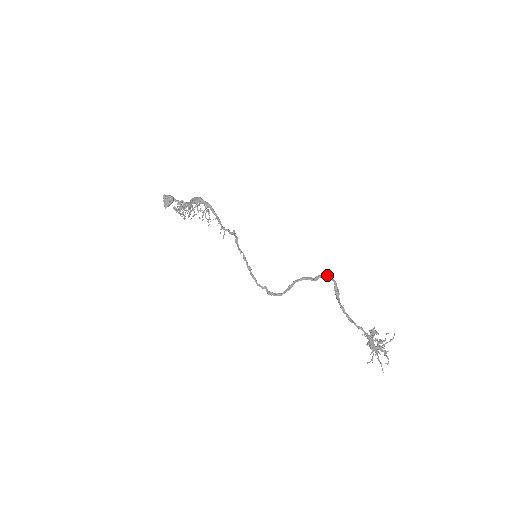
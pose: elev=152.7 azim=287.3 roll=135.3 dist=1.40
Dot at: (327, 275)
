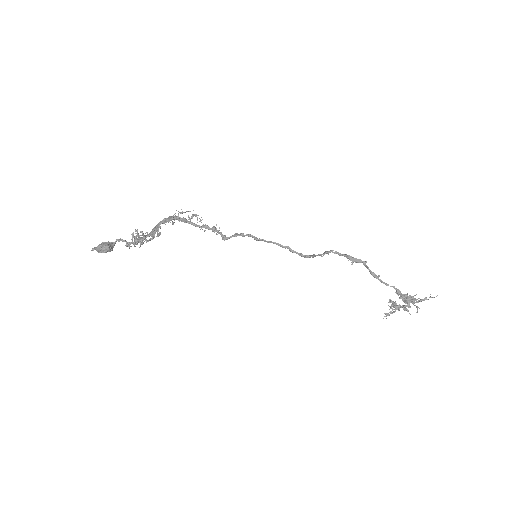
Dot at: (332, 250)
